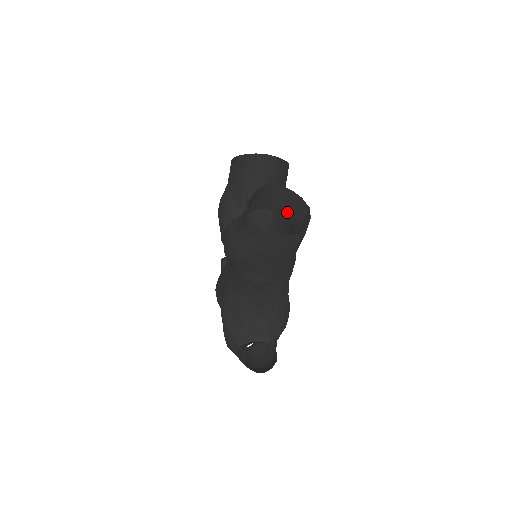
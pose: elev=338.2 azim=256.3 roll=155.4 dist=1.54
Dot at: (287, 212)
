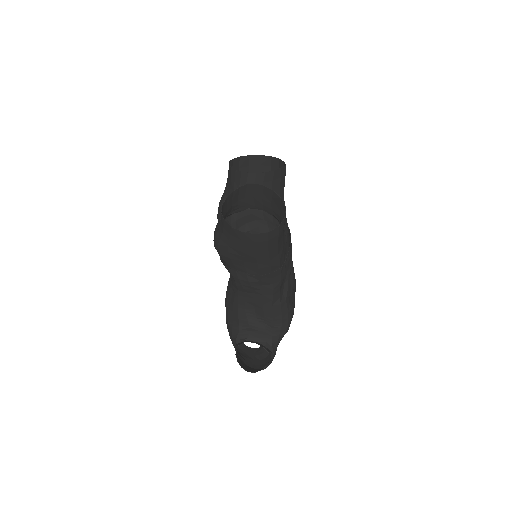
Dot at: (274, 212)
